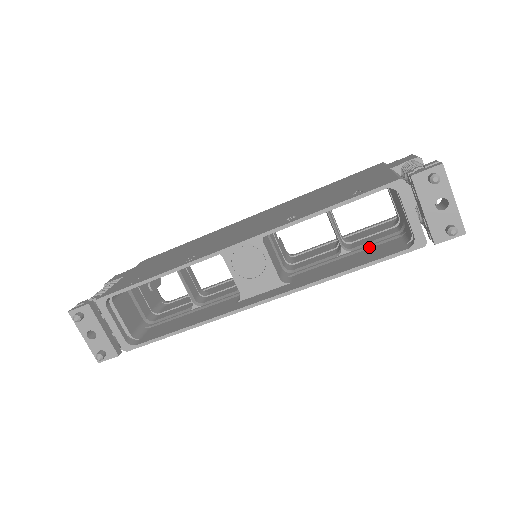
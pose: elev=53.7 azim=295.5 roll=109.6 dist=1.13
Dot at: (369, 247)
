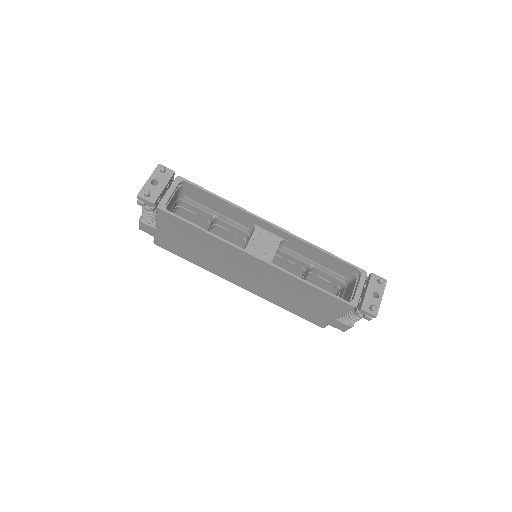
Dot at: (317, 301)
